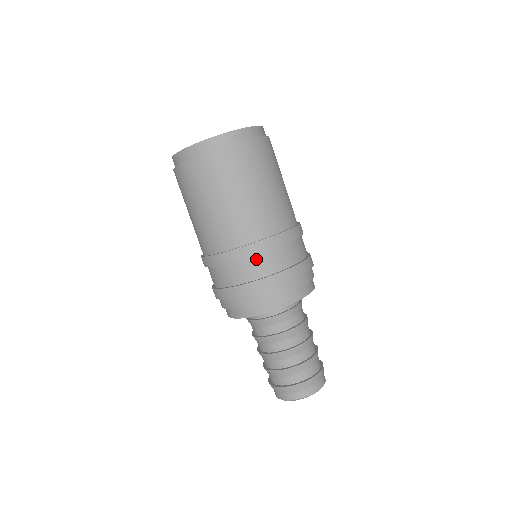
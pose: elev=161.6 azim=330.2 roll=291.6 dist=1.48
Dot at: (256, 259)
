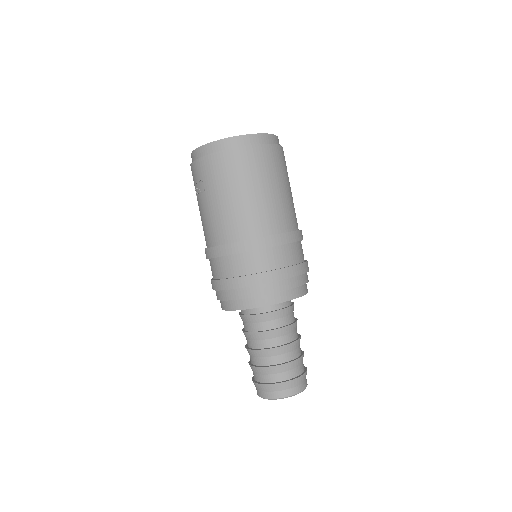
Dot at: (294, 246)
